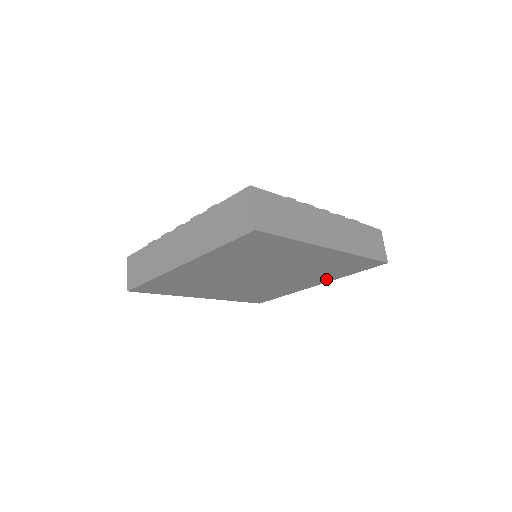
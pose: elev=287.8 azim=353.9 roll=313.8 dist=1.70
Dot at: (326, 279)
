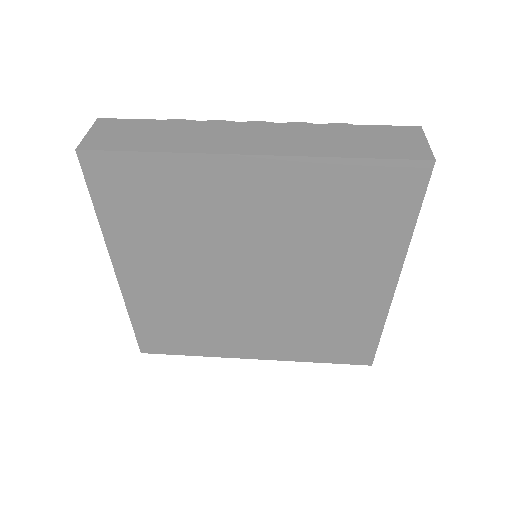
Dot at: (385, 258)
